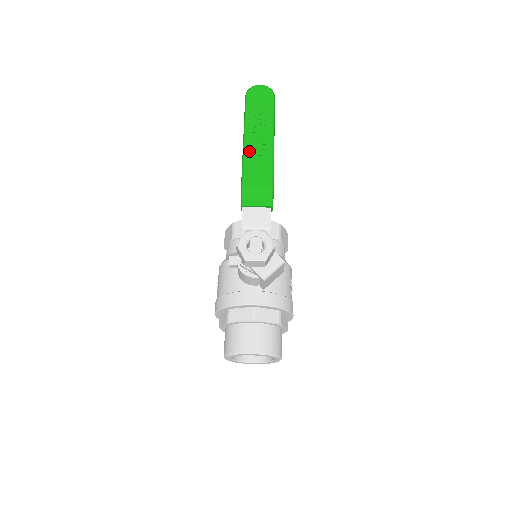
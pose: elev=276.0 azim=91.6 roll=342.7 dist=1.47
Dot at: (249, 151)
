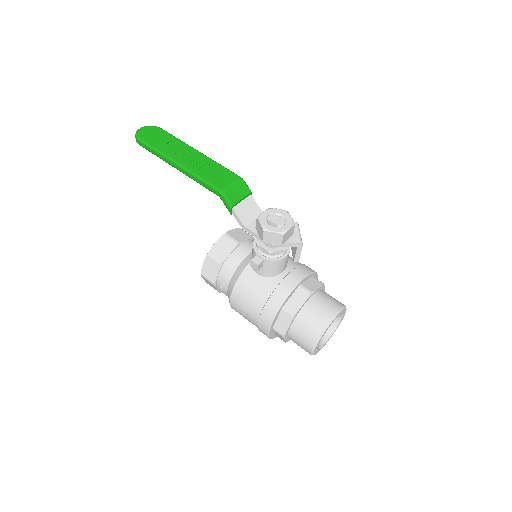
Dot at: (193, 168)
